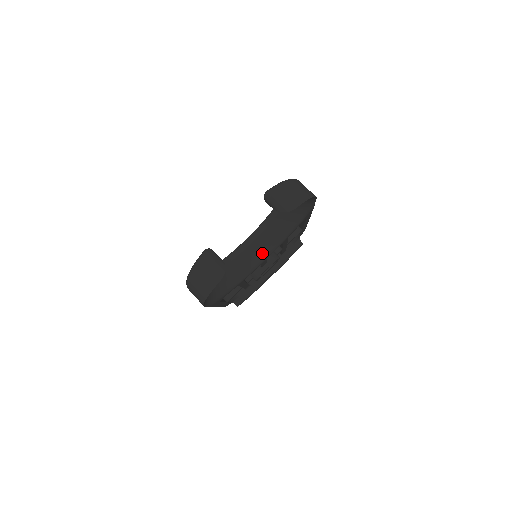
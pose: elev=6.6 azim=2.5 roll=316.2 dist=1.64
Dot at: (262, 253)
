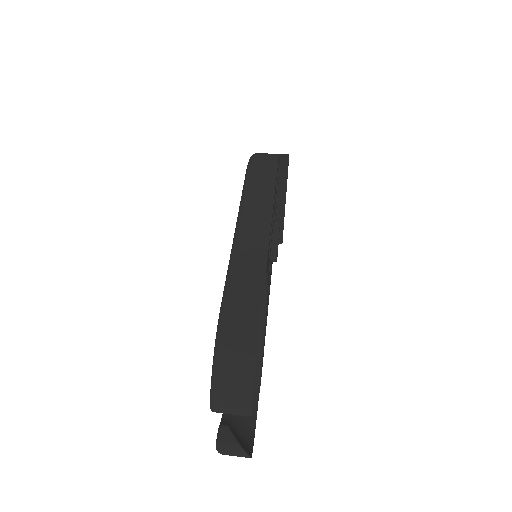
Dot at: occluded
